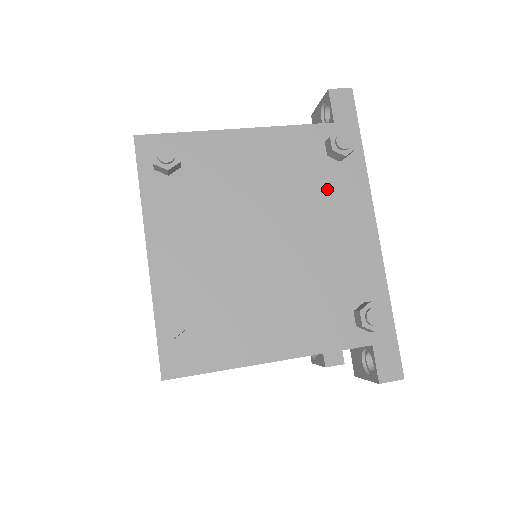
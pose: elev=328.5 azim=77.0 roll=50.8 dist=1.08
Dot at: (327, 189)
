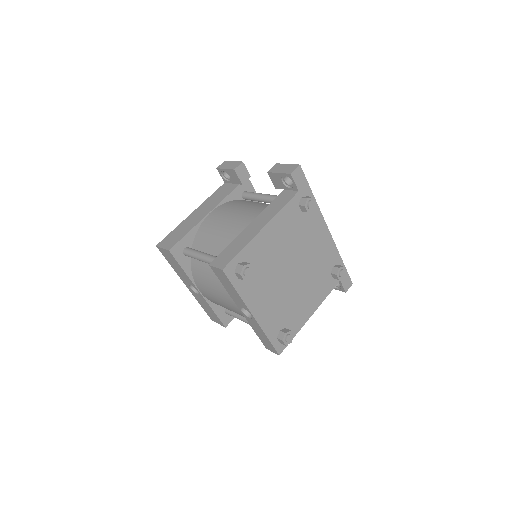
Dot at: (306, 228)
